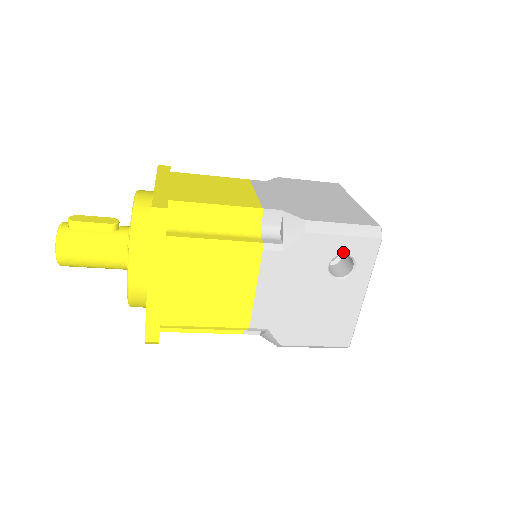
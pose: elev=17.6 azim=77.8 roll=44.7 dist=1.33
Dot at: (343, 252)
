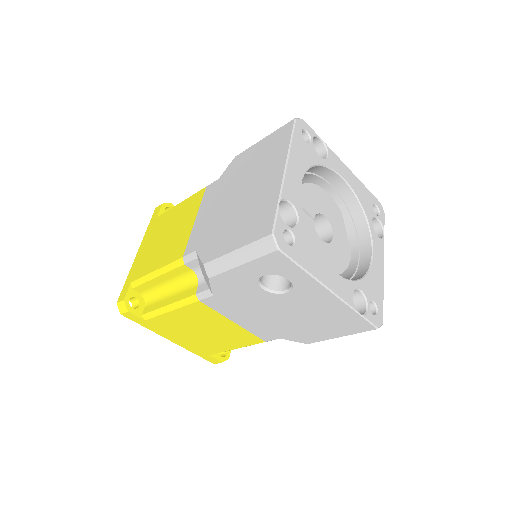
Dot at: (259, 275)
